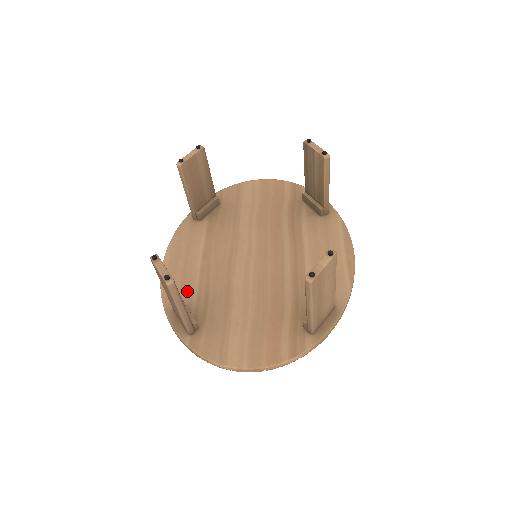
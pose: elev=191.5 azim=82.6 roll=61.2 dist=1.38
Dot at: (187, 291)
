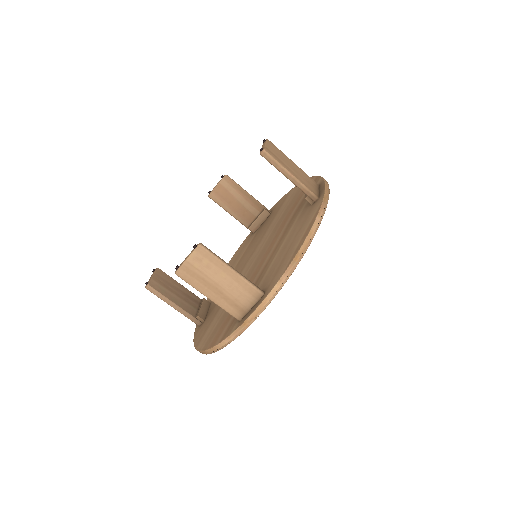
Dot at: occluded
